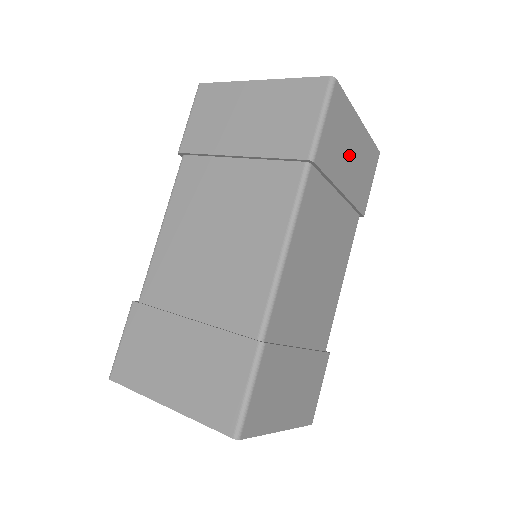
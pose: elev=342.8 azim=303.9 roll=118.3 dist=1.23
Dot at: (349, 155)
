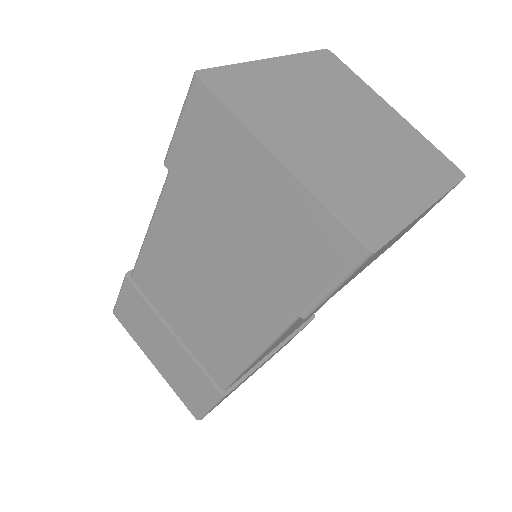
Dot at: (385, 248)
